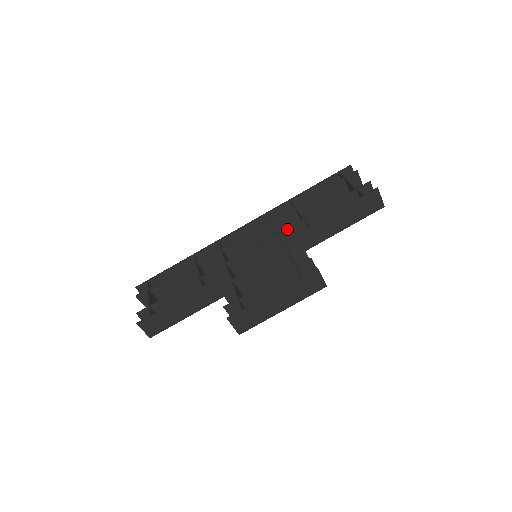
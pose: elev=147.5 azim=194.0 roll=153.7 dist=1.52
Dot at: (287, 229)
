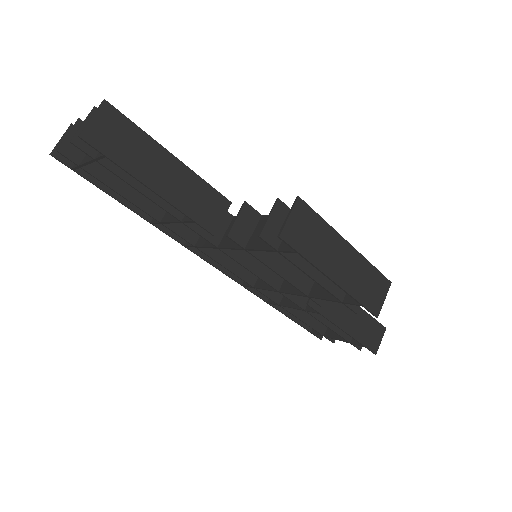
Dot at: occluded
